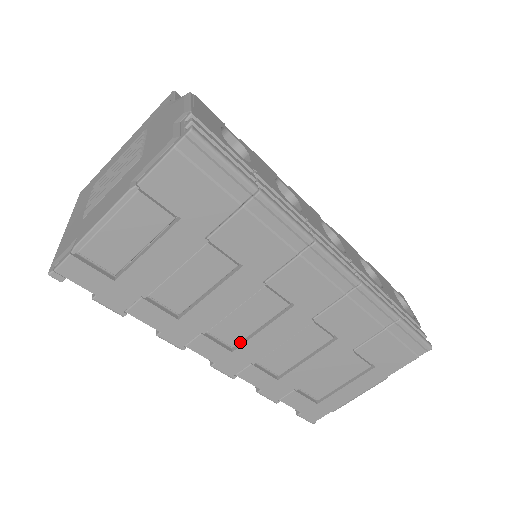
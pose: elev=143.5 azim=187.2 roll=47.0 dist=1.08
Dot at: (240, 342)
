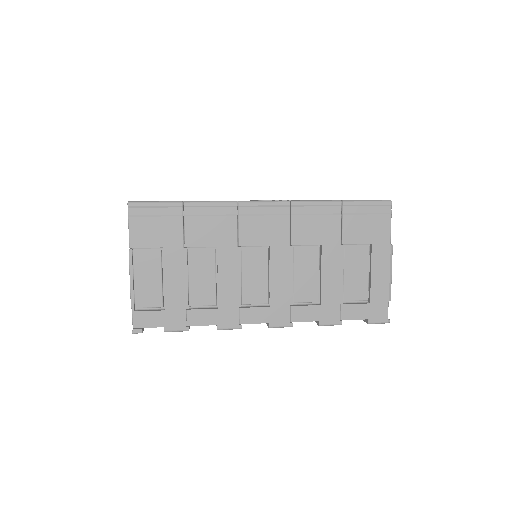
Dot at: (269, 297)
